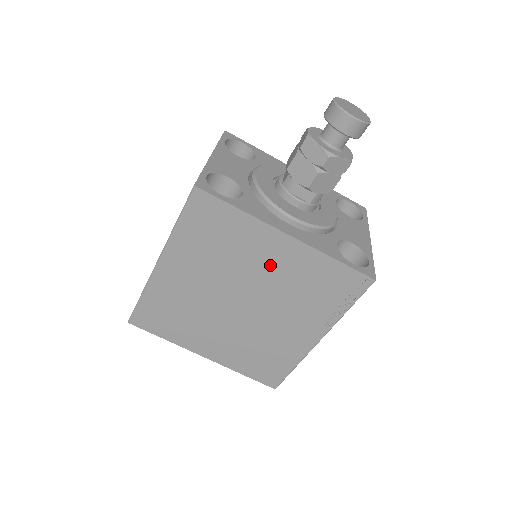
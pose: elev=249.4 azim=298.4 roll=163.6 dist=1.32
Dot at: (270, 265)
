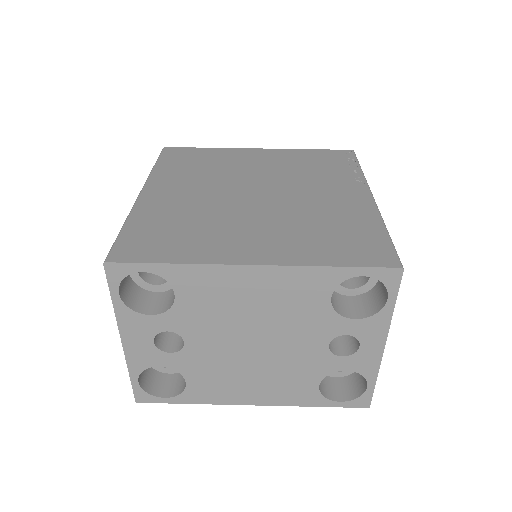
Dot at: (260, 165)
